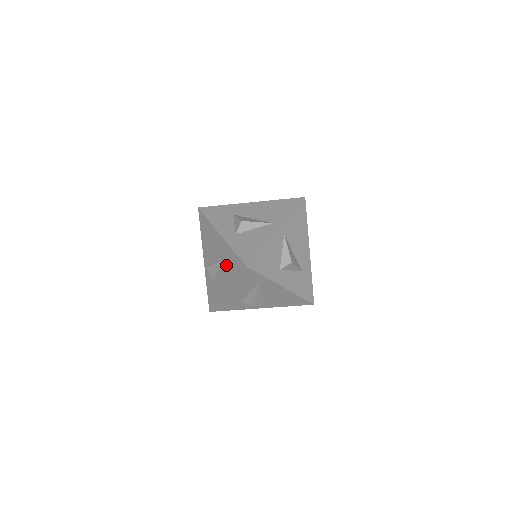
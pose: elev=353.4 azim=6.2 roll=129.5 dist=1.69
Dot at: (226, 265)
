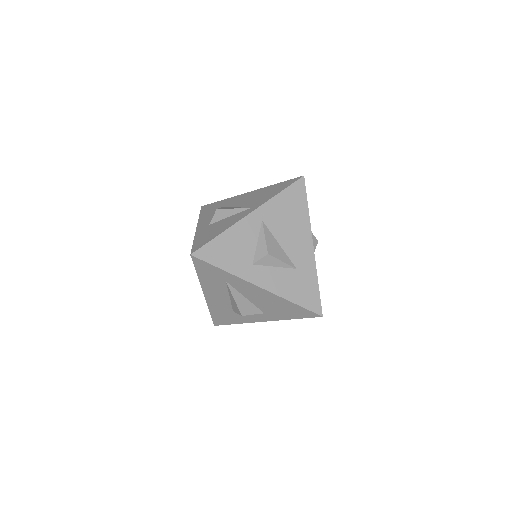
Dot at: occluded
